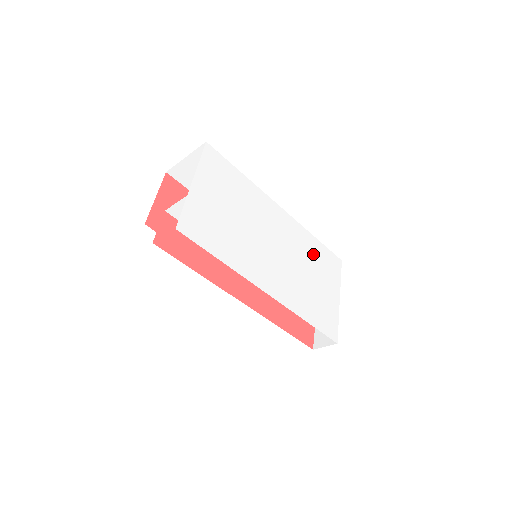
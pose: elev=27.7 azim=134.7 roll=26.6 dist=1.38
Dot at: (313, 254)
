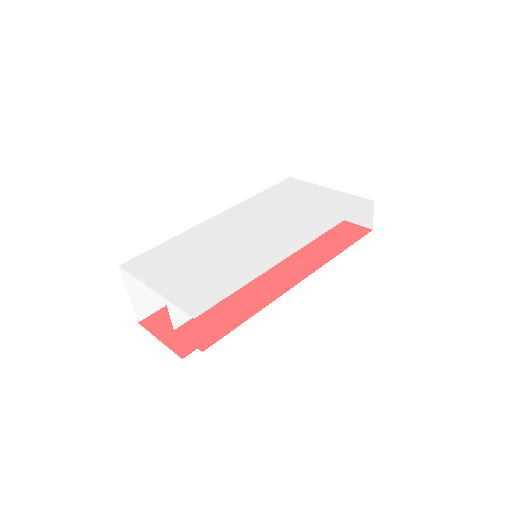
Dot at: (273, 200)
